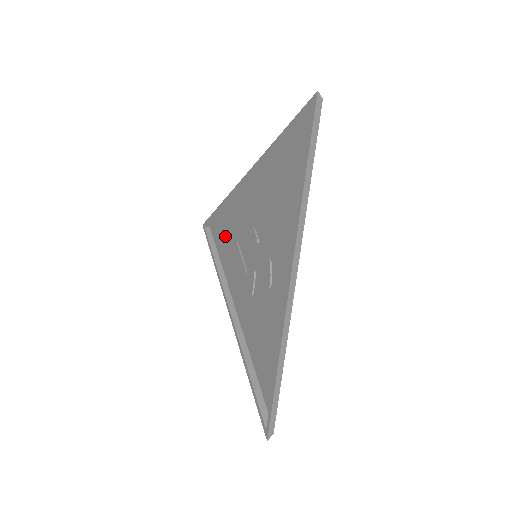
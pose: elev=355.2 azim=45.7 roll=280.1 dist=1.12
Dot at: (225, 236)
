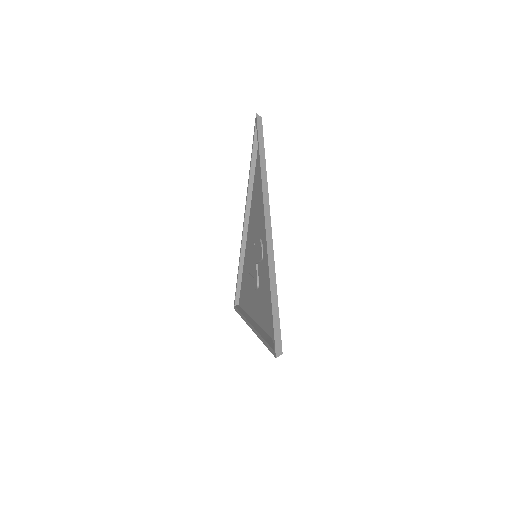
Dot at: (244, 287)
